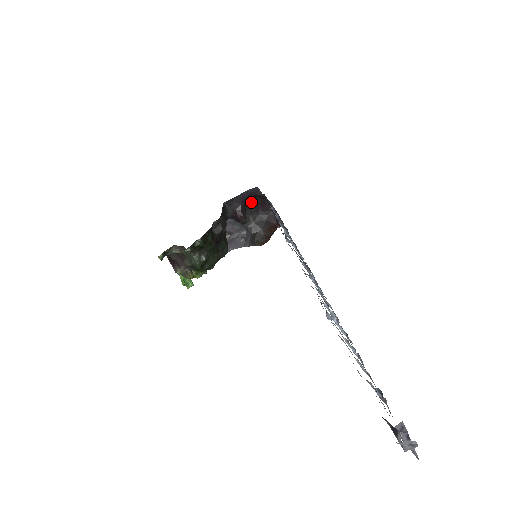
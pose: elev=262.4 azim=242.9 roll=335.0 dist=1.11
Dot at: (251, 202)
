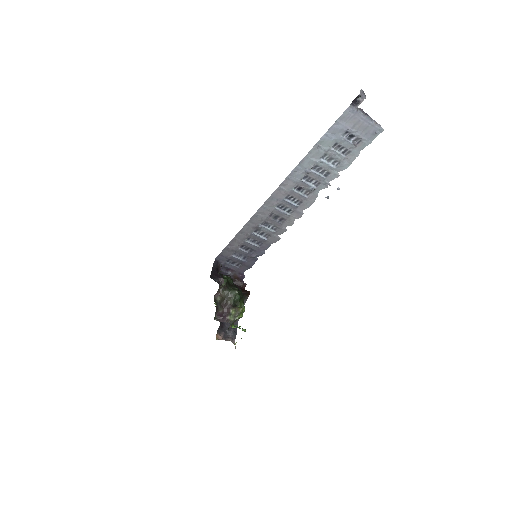
Dot at: occluded
